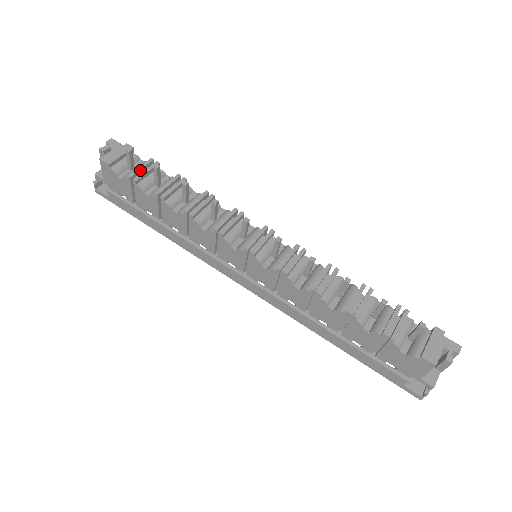
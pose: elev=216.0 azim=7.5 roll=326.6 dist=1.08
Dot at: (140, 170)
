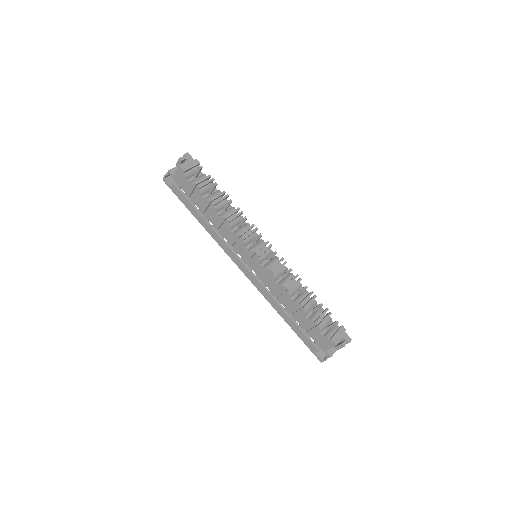
Dot at: (202, 181)
